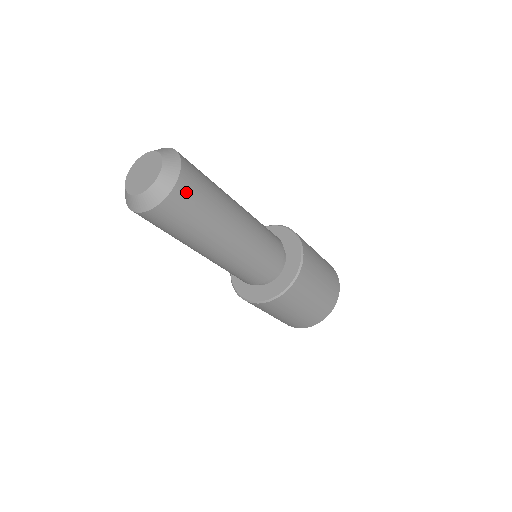
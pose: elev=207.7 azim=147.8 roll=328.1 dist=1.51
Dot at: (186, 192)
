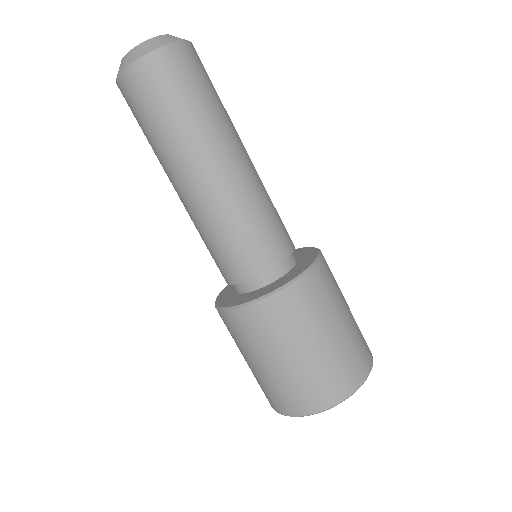
Dot at: (168, 67)
